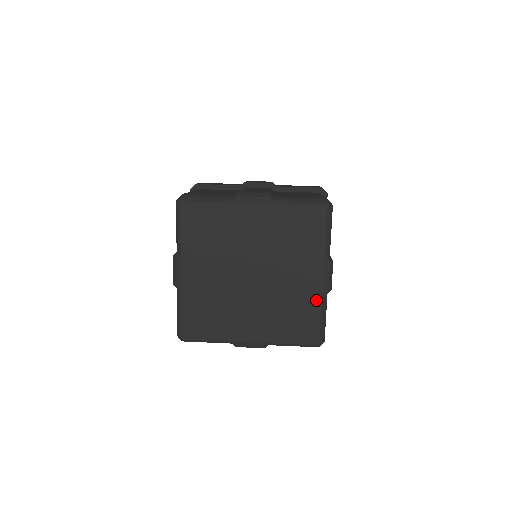
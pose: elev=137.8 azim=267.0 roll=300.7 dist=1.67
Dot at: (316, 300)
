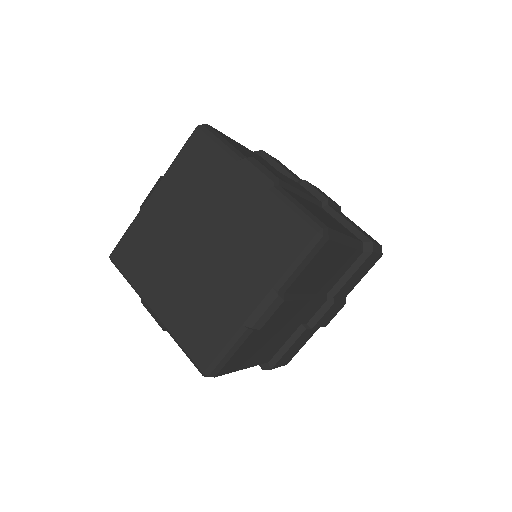
Dot at: (234, 323)
